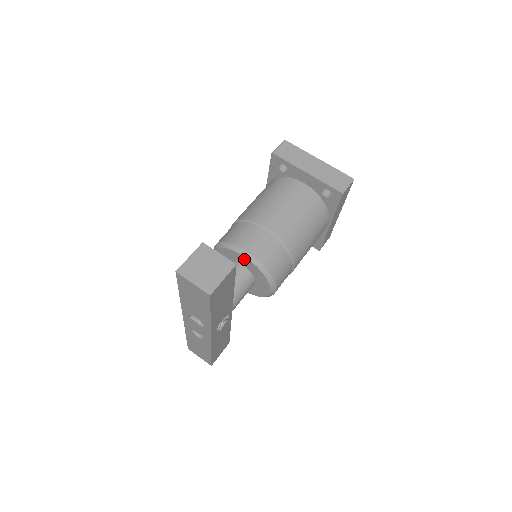
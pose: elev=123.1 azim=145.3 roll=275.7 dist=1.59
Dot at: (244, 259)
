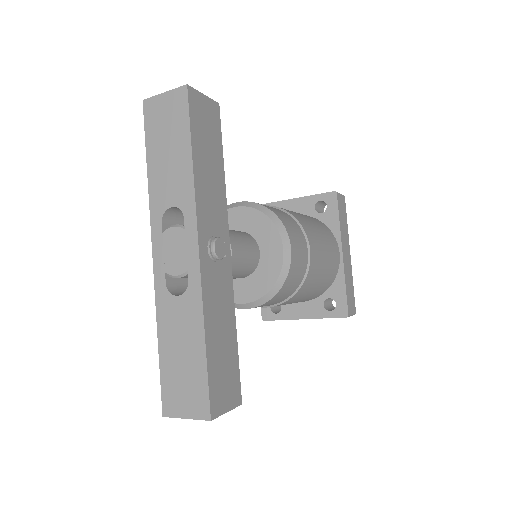
Dot at: (237, 213)
